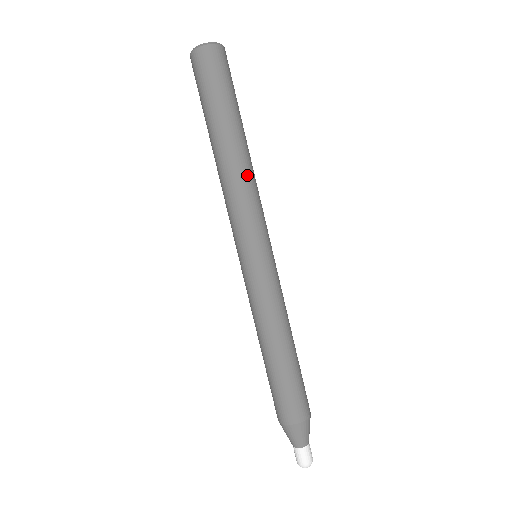
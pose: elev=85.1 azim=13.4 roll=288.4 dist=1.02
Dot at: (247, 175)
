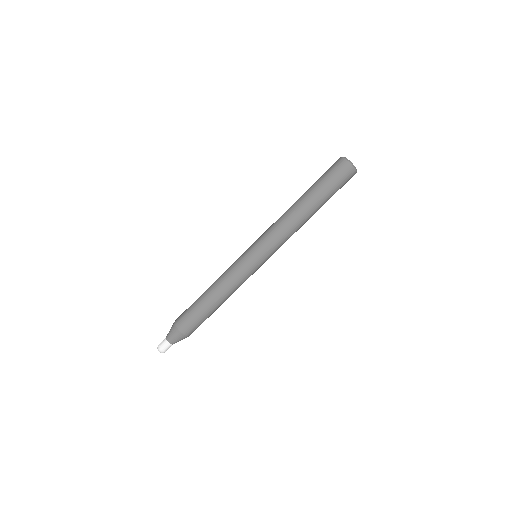
Dot at: (290, 221)
